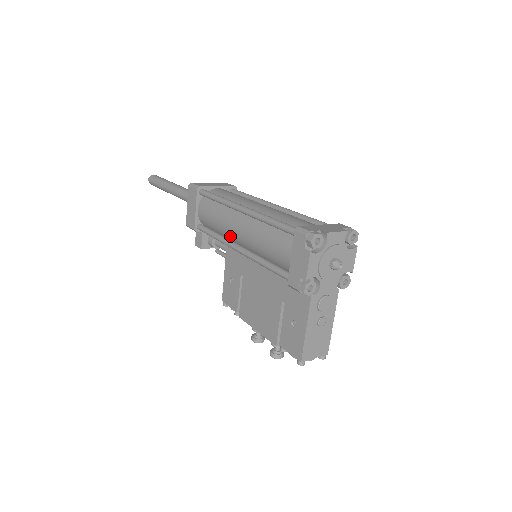
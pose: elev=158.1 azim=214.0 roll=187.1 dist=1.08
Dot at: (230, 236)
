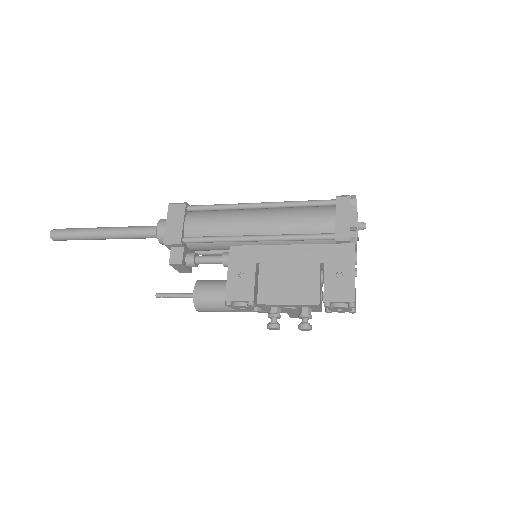
Dot at: (241, 231)
